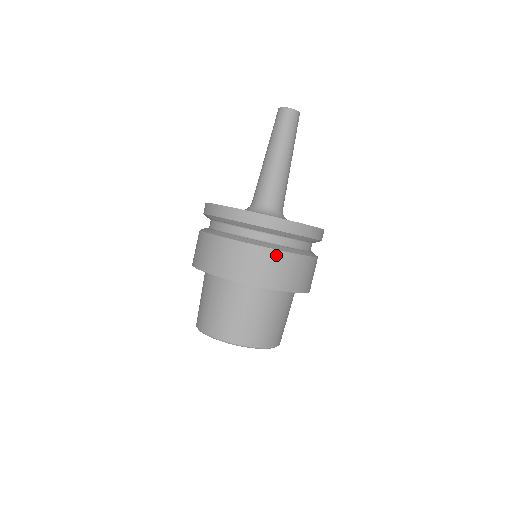
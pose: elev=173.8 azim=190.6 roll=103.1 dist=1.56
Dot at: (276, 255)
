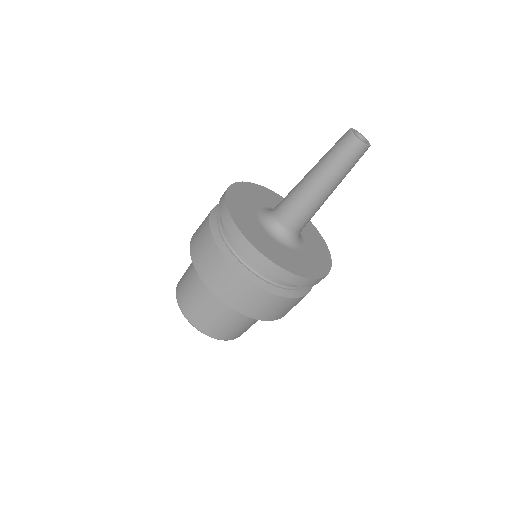
Dot at: (289, 301)
